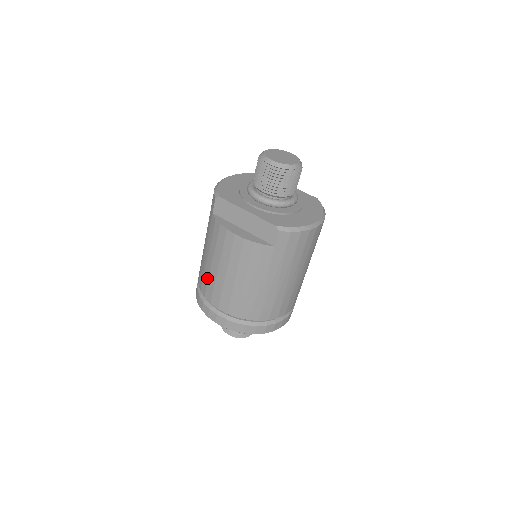
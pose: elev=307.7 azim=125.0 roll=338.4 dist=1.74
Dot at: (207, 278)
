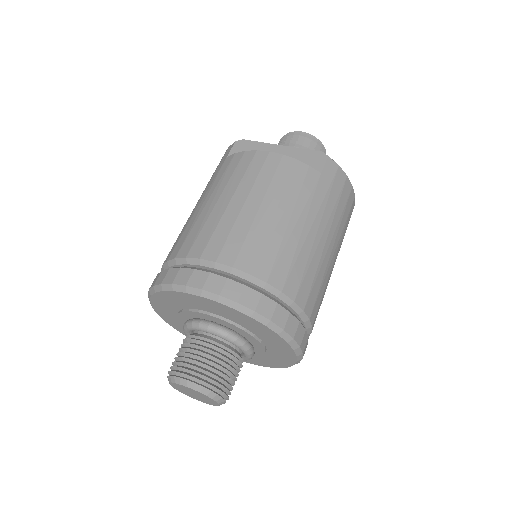
Dot at: (200, 226)
